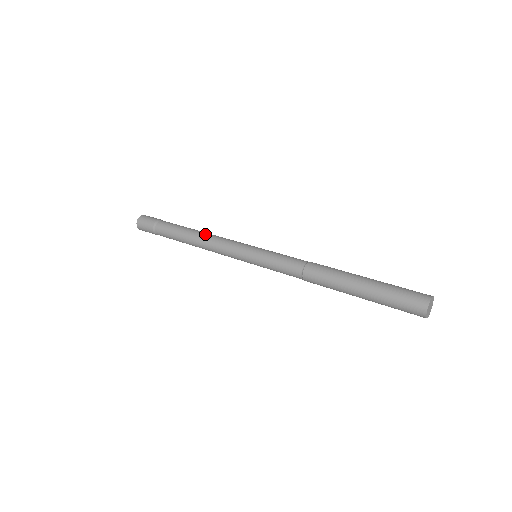
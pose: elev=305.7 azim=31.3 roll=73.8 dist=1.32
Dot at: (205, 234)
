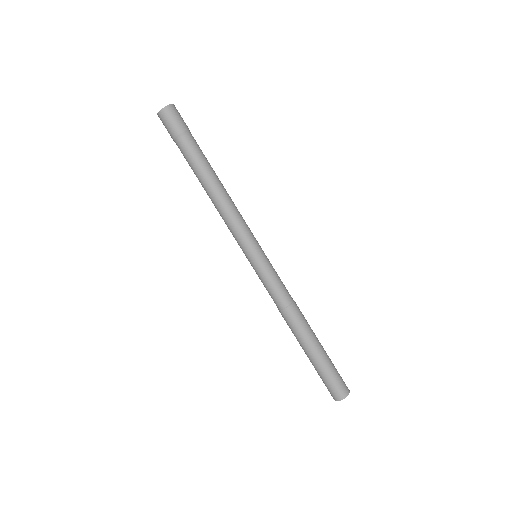
Dot at: (223, 198)
